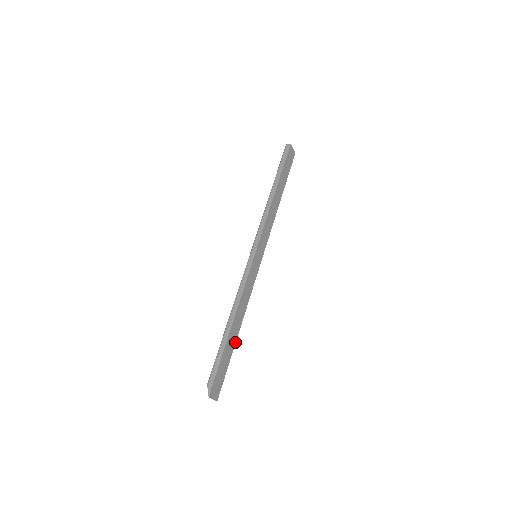
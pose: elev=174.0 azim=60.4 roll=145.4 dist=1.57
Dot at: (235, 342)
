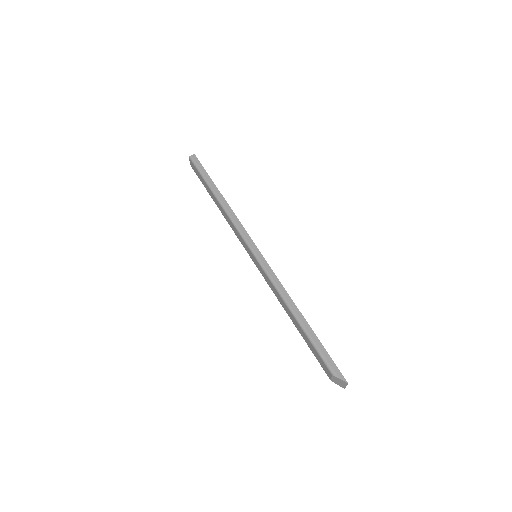
Dot at: occluded
